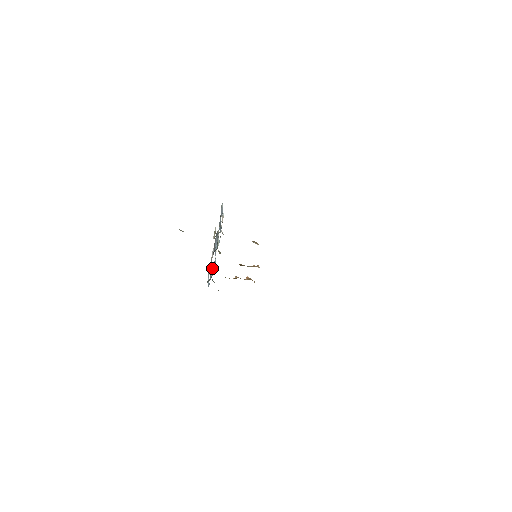
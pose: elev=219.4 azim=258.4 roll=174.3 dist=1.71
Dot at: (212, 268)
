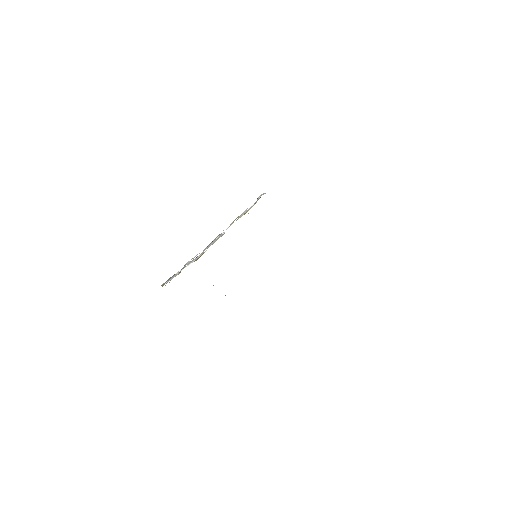
Dot at: occluded
